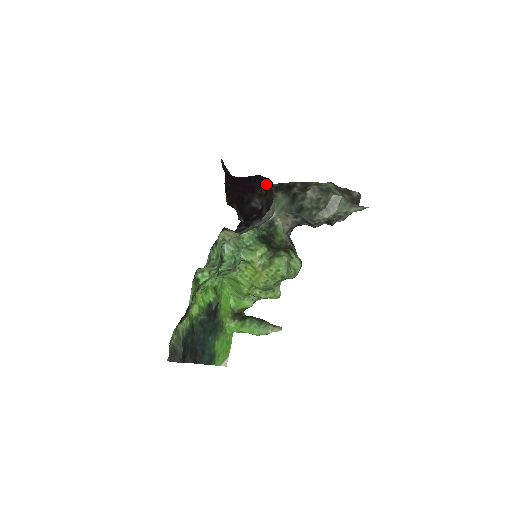
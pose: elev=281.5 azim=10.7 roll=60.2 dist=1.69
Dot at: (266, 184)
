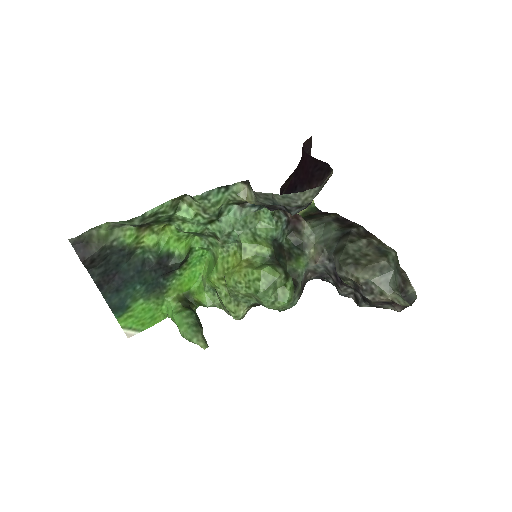
Dot at: (326, 177)
